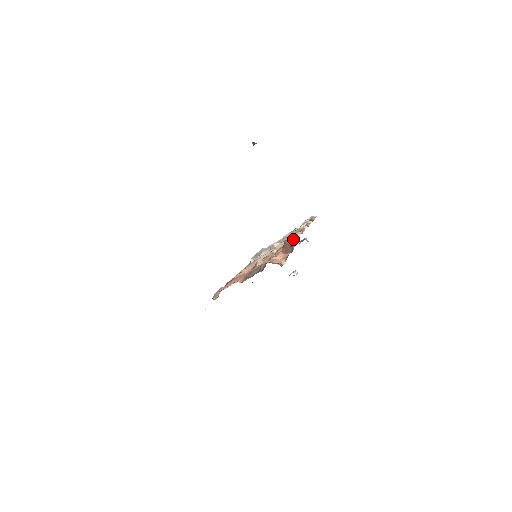
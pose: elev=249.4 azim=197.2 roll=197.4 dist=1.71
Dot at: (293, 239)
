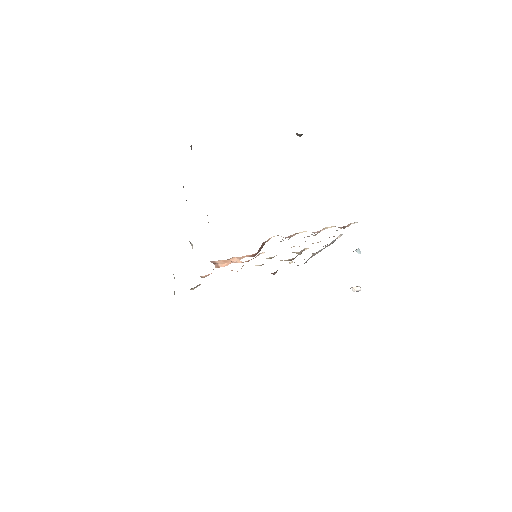
Dot at: (265, 242)
